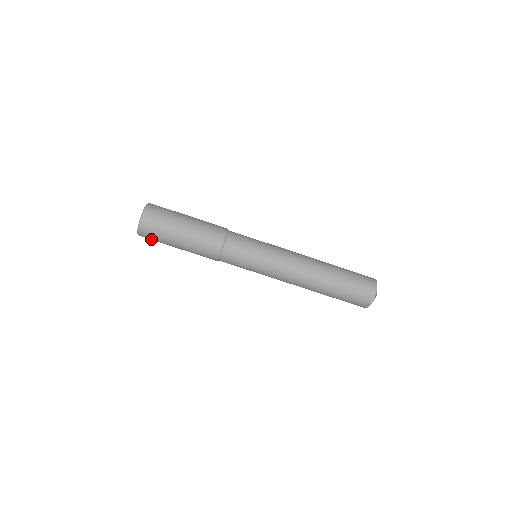
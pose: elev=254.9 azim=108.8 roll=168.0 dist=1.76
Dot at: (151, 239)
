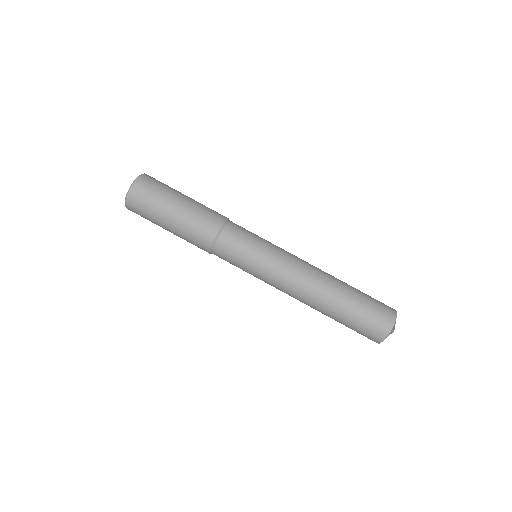
Dot at: (140, 204)
